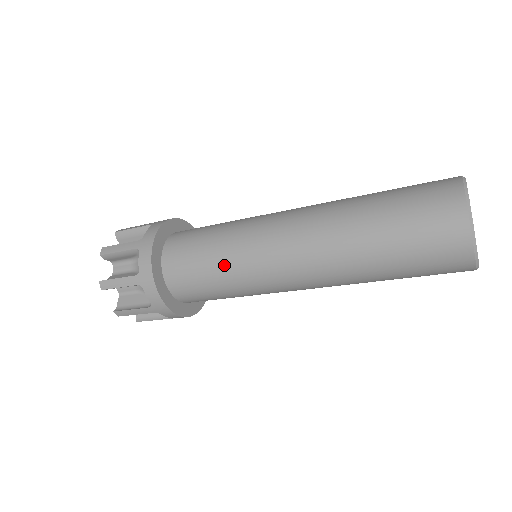
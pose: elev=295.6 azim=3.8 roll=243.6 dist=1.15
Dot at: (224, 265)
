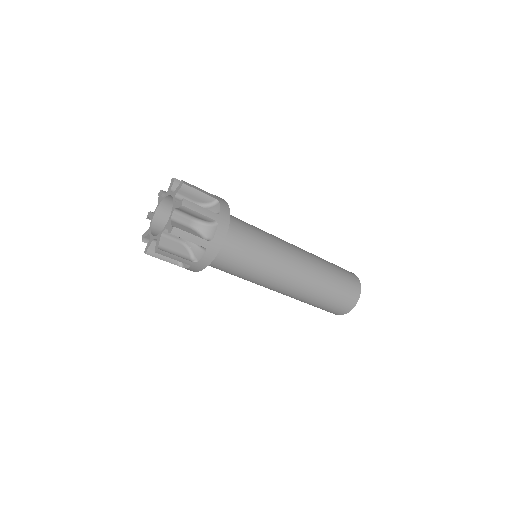
Dot at: (247, 276)
